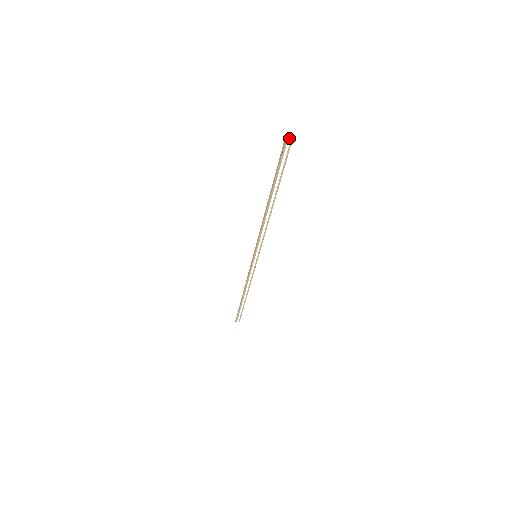
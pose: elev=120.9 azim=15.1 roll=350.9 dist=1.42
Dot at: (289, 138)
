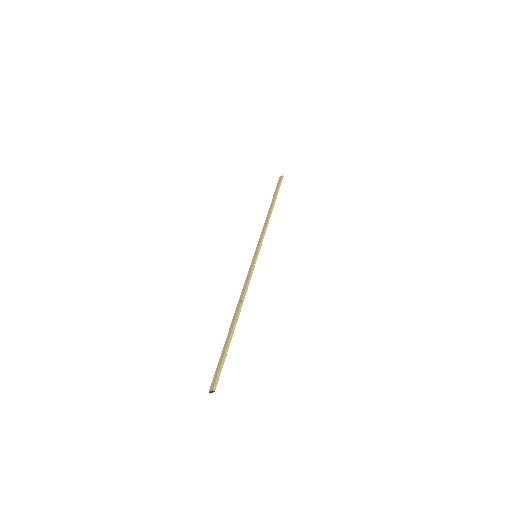
Dot at: (212, 392)
